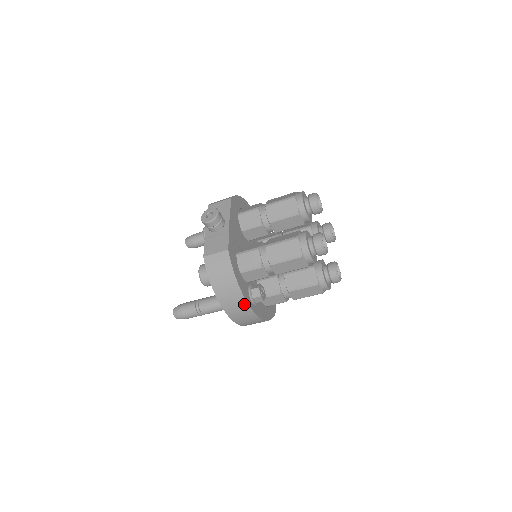
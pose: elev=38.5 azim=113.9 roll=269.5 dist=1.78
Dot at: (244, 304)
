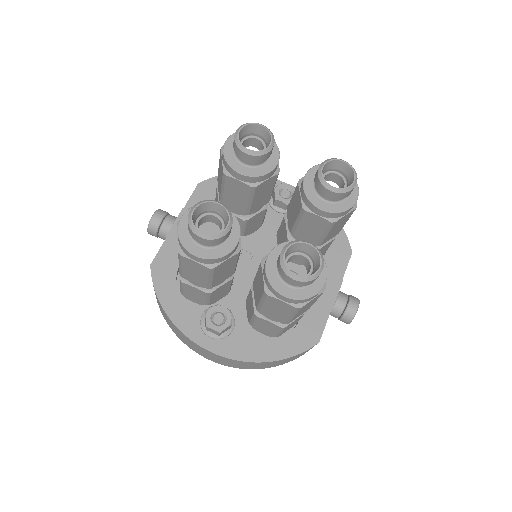
Dot at: (190, 340)
